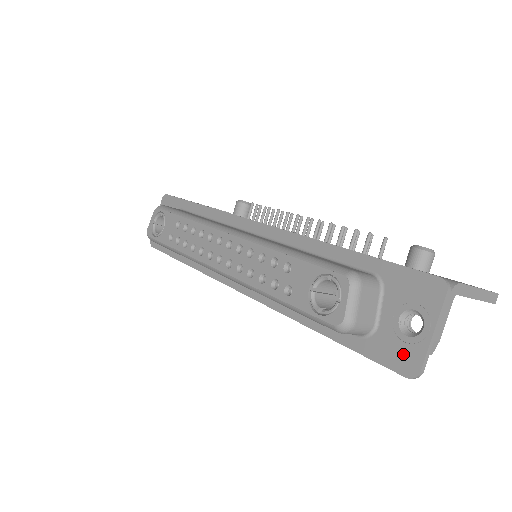
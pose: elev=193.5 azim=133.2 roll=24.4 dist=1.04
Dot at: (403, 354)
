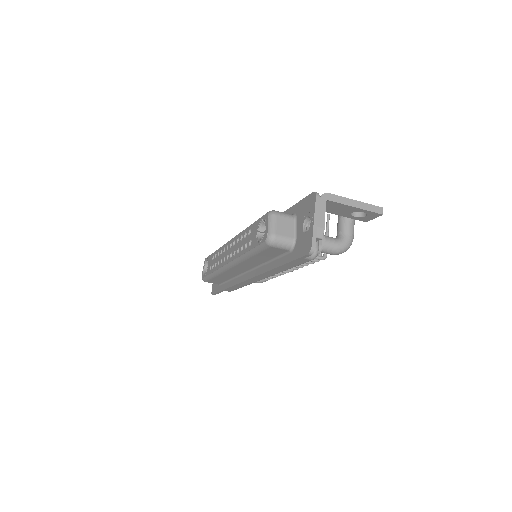
Dot at: (305, 243)
